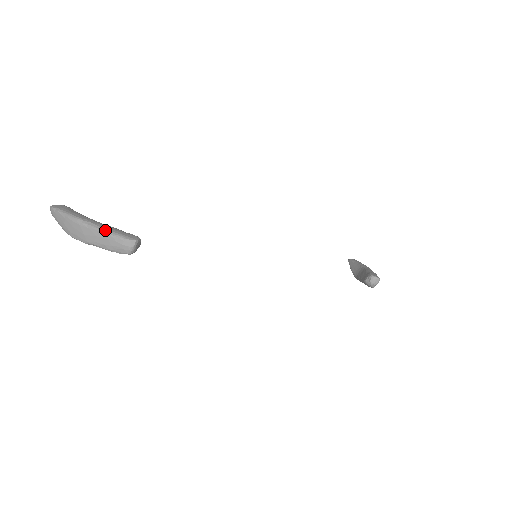
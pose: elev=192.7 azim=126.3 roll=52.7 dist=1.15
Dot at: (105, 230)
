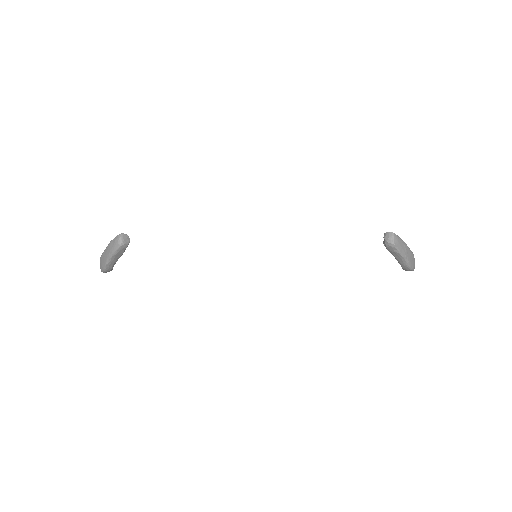
Dot at: (110, 242)
